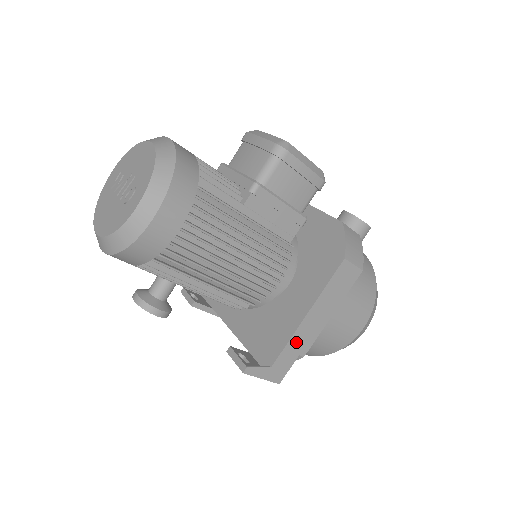
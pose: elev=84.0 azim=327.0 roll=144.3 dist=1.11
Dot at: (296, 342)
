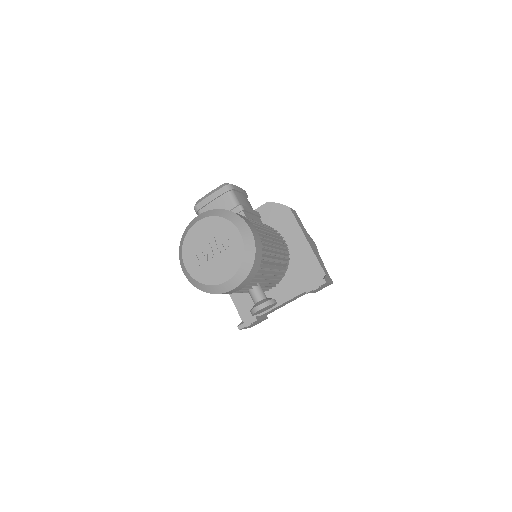
Dot at: (317, 257)
